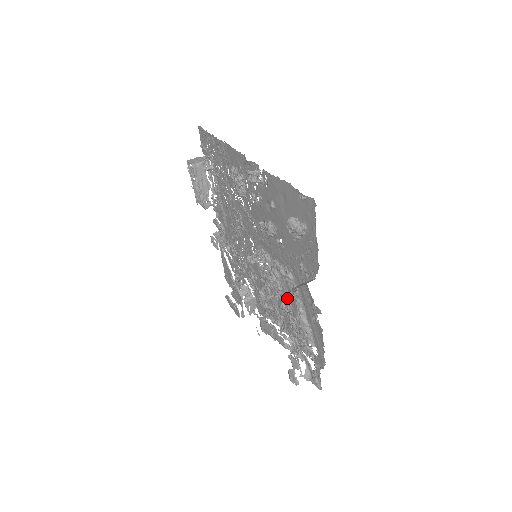
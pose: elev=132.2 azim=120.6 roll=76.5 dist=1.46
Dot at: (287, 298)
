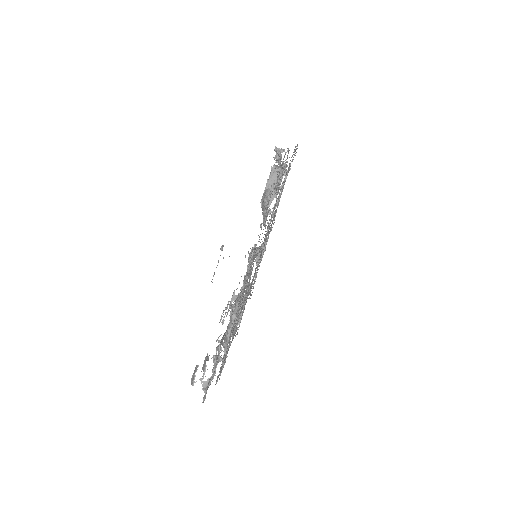
Dot at: occluded
